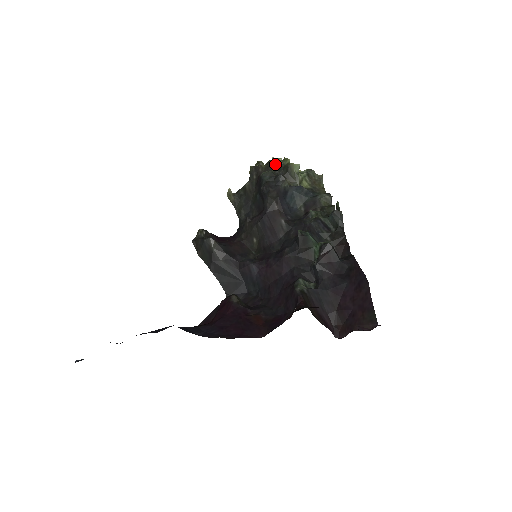
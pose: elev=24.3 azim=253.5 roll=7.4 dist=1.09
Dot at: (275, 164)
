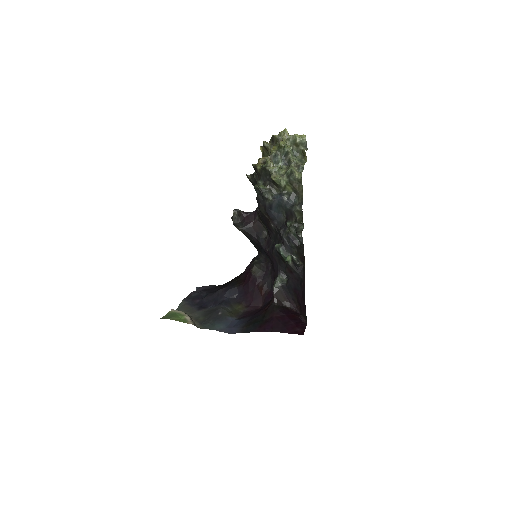
Dot at: (265, 170)
